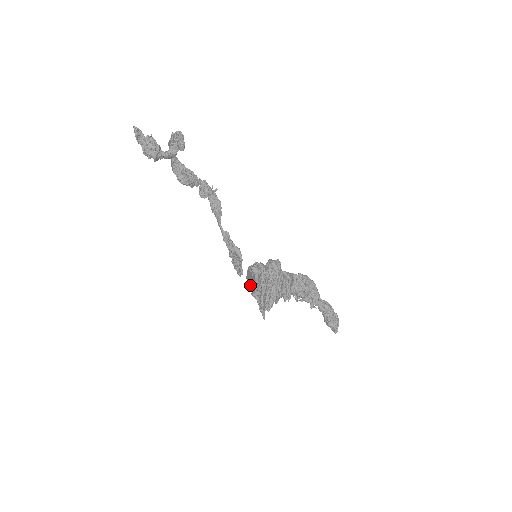
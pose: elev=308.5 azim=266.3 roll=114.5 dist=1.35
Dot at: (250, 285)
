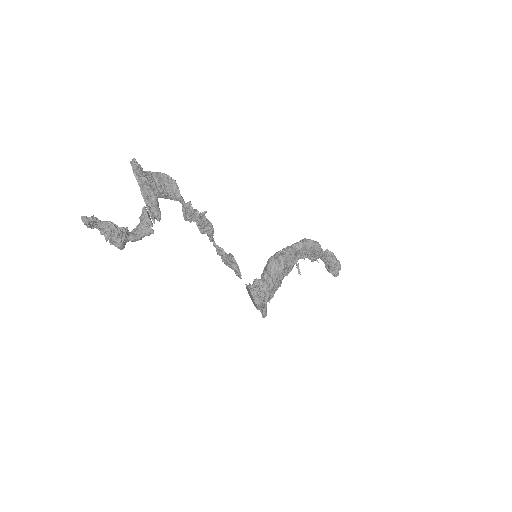
Dot at: (250, 297)
